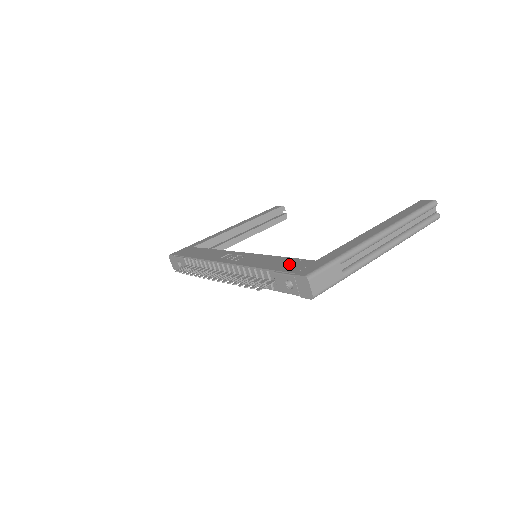
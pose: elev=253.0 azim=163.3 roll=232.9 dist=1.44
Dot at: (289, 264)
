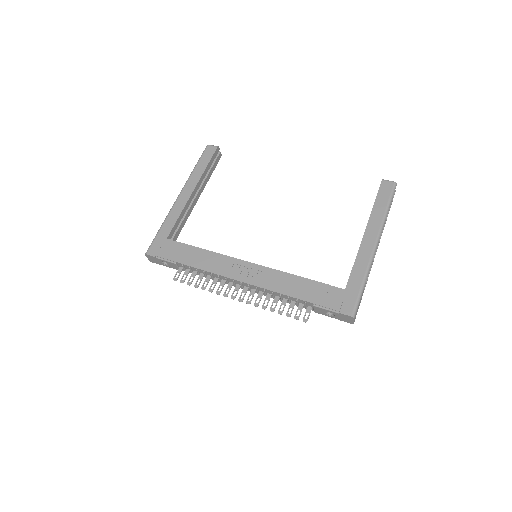
Dot at: (323, 294)
